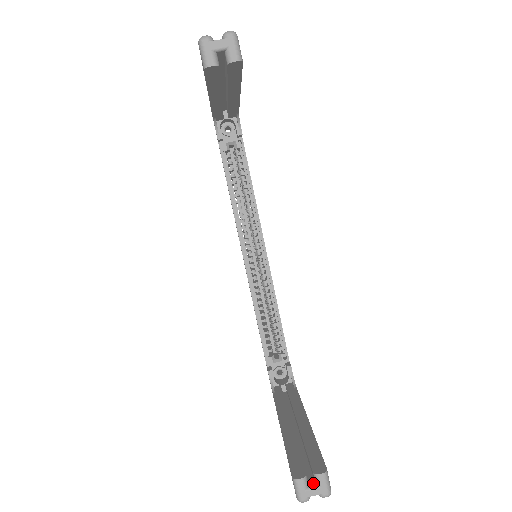
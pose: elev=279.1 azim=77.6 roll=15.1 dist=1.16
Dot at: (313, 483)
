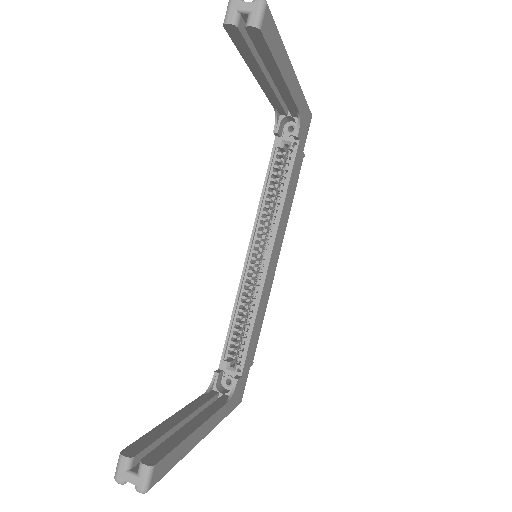
Dot at: (136, 470)
